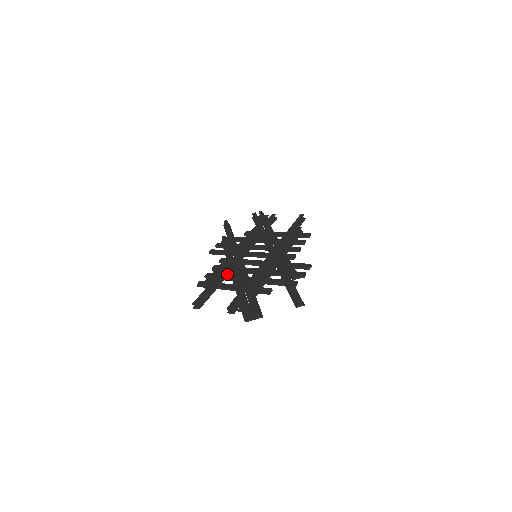
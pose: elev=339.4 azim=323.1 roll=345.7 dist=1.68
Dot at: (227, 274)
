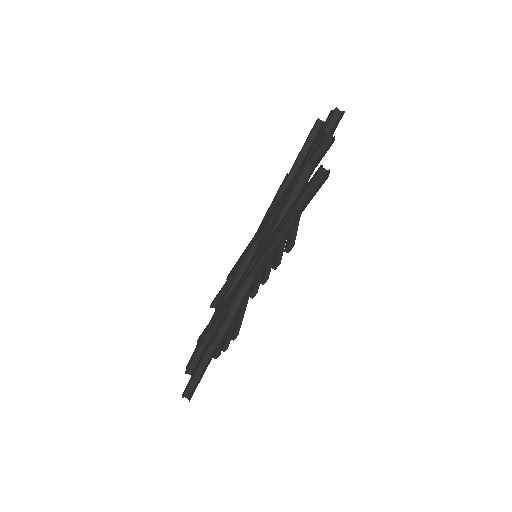
Dot at: occluded
